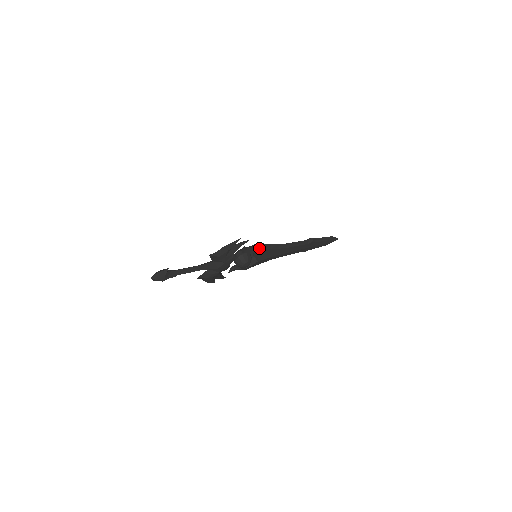
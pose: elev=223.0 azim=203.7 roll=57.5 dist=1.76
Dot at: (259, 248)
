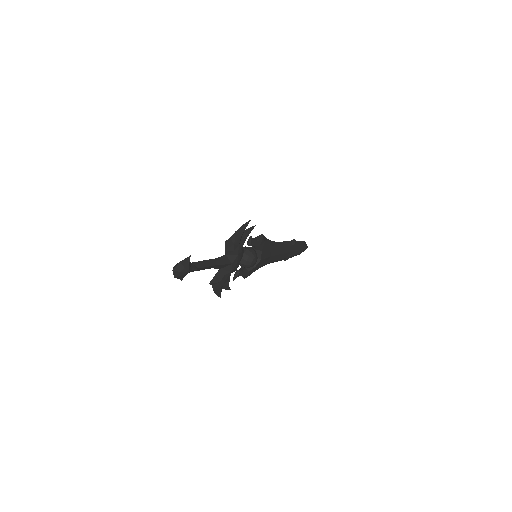
Dot at: (262, 240)
